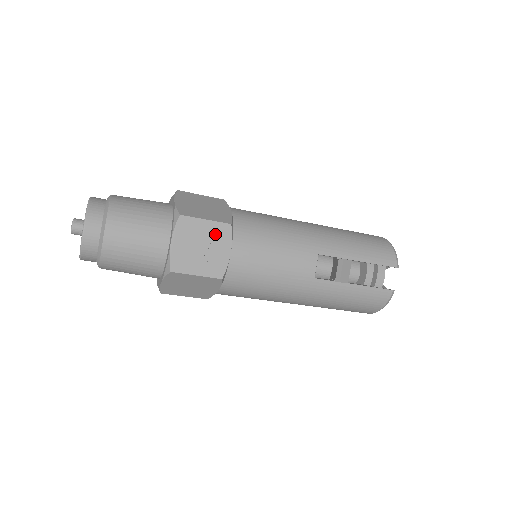
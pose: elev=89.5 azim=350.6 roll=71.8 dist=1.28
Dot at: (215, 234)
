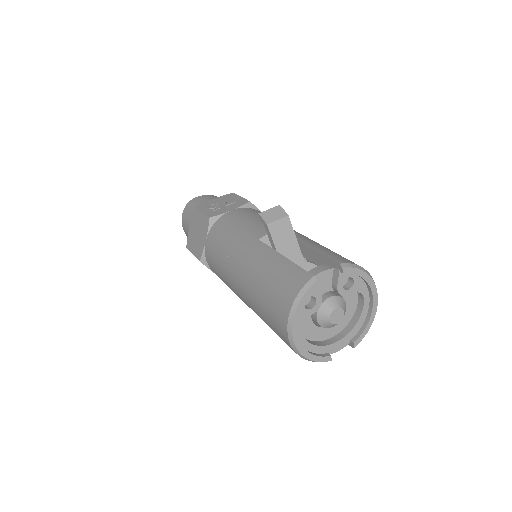
Dot at: (236, 202)
